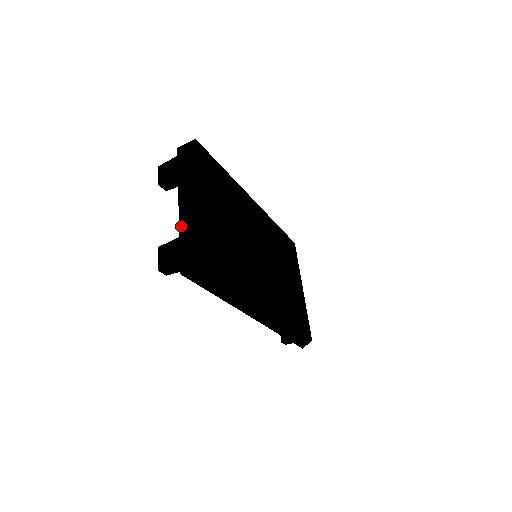
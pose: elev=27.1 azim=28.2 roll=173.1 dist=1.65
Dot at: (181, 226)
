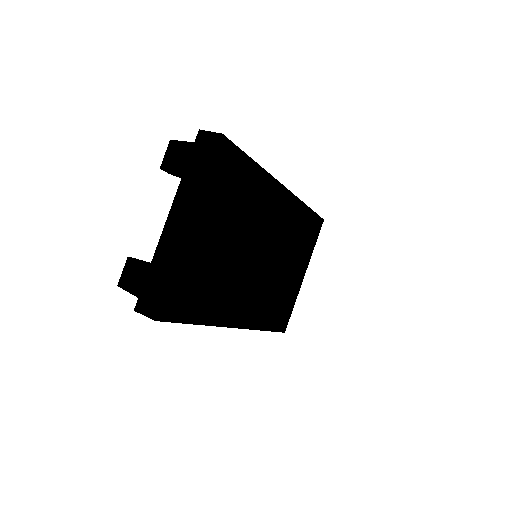
Dot at: (158, 251)
